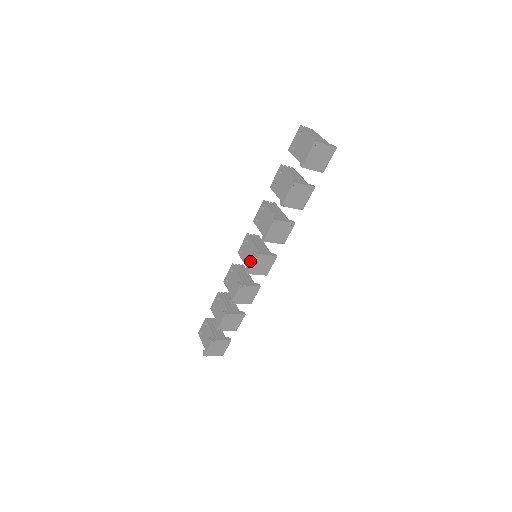
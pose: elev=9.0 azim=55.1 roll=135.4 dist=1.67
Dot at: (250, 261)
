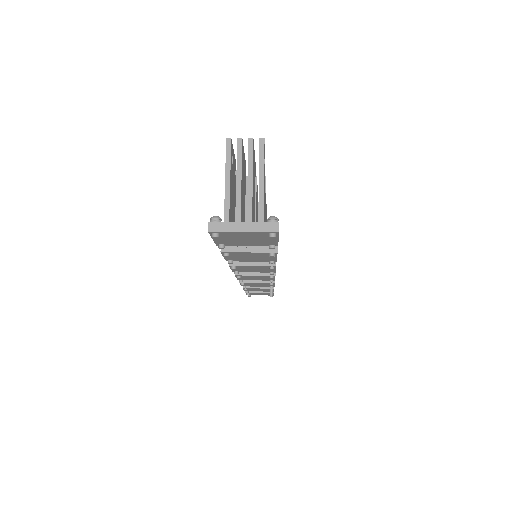
Dot at: occluded
